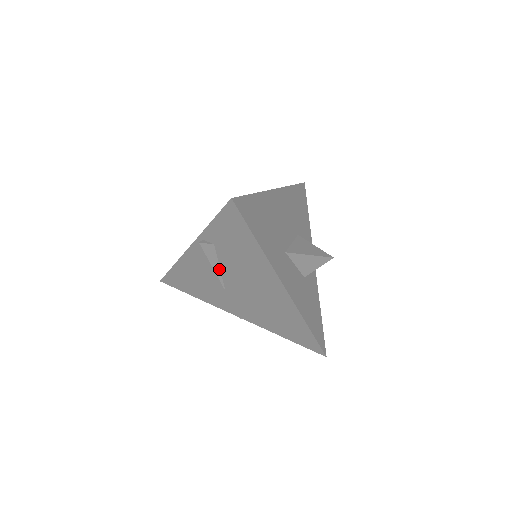
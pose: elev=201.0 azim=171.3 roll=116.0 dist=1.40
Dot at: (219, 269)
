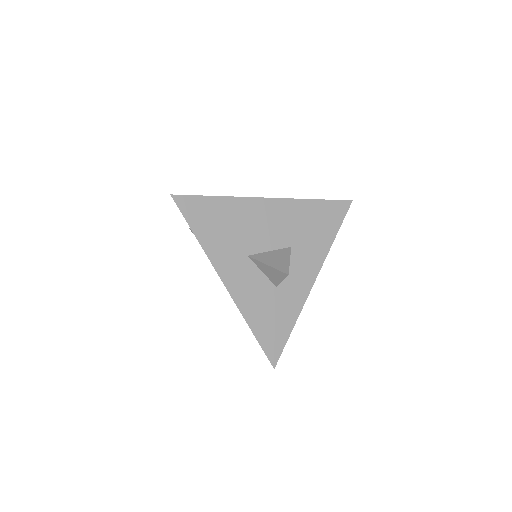
Dot at: occluded
